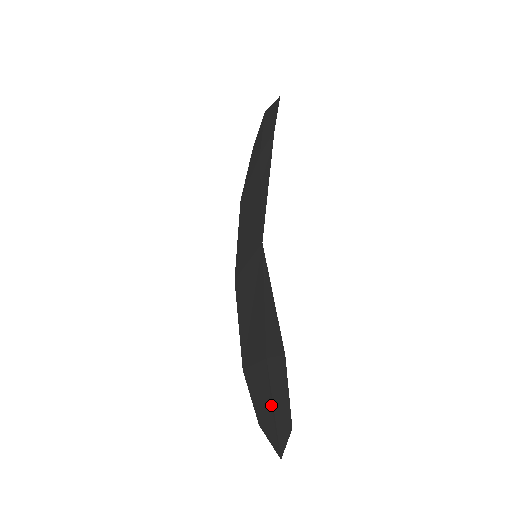
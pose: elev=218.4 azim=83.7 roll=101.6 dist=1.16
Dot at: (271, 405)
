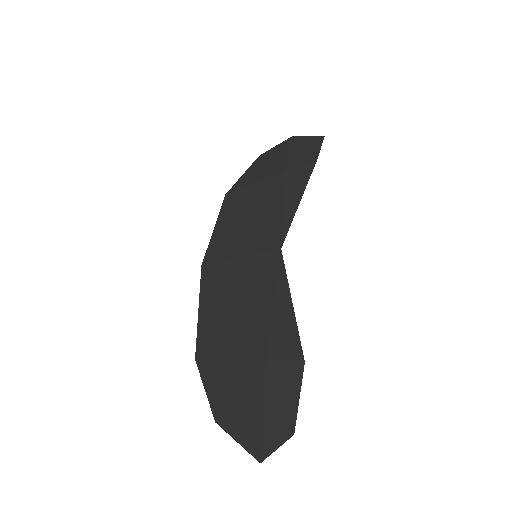
Dot at: (259, 405)
